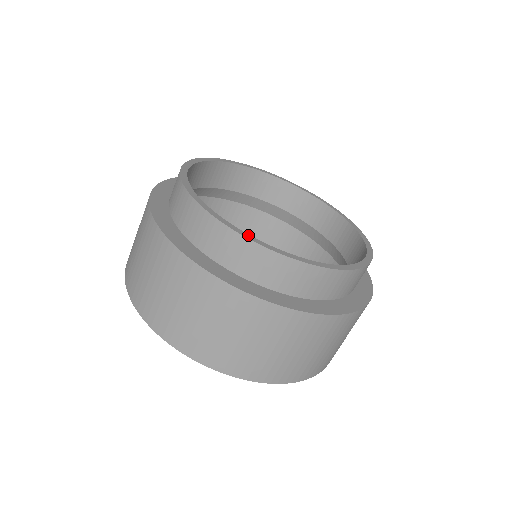
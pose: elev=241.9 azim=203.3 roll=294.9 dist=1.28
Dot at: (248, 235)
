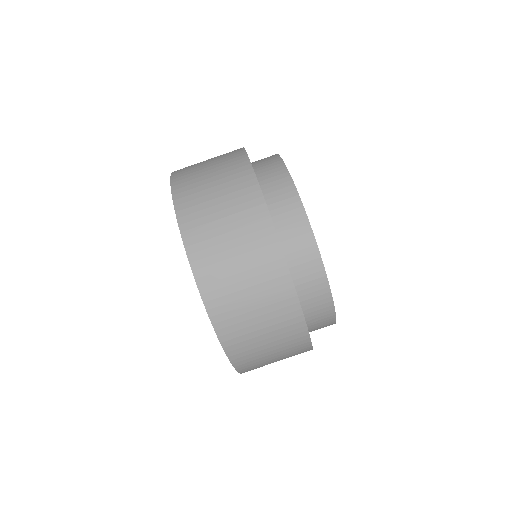
Dot at: occluded
